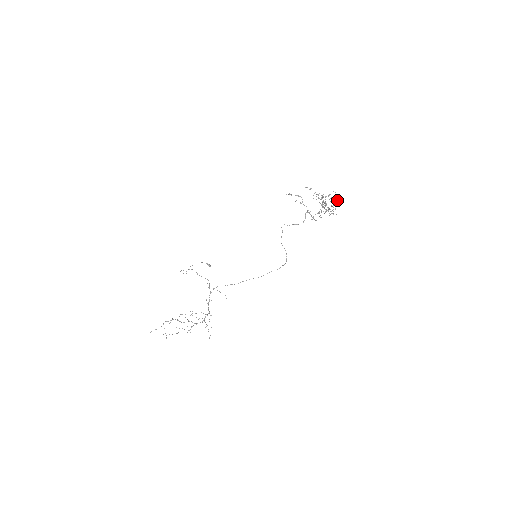
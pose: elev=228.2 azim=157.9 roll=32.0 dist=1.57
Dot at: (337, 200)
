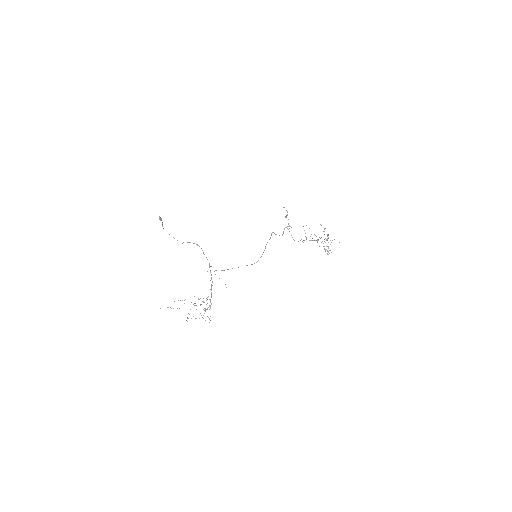
Dot at: occluded
